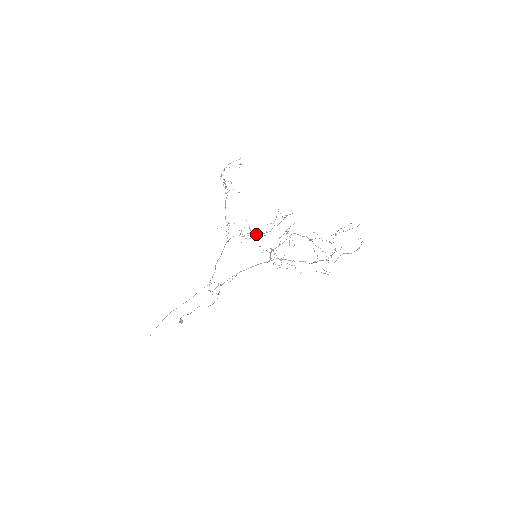
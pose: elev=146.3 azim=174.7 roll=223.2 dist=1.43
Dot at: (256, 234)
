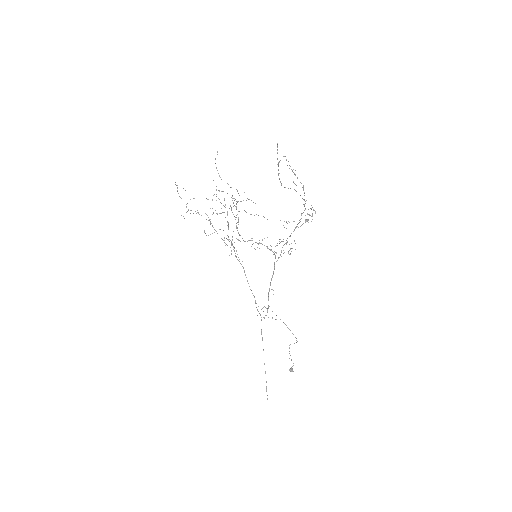
Dot at: (210, 234)
